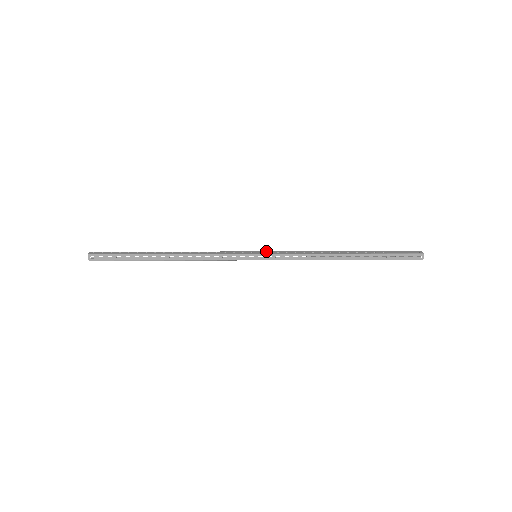
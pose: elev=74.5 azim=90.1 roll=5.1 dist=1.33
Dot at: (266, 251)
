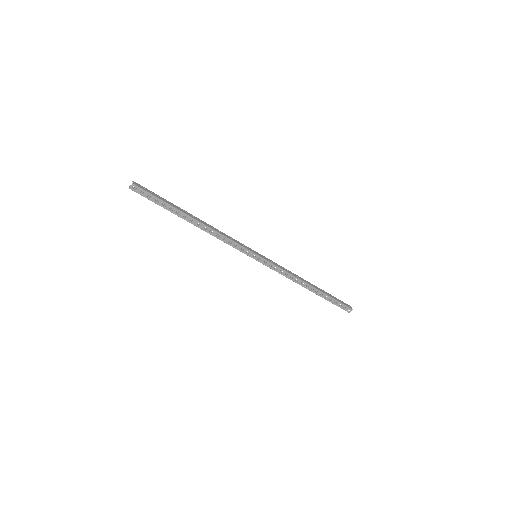
Dot at: (264, 256)
